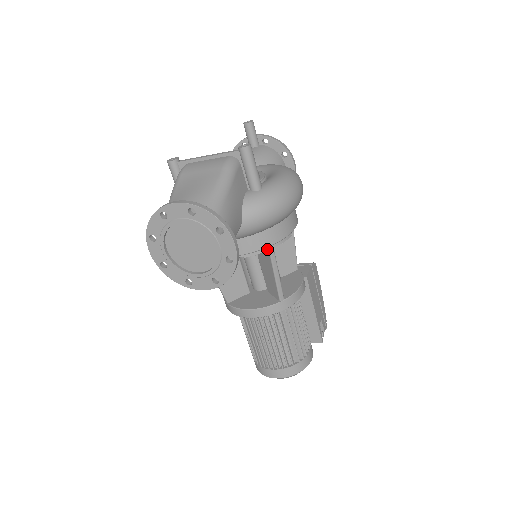
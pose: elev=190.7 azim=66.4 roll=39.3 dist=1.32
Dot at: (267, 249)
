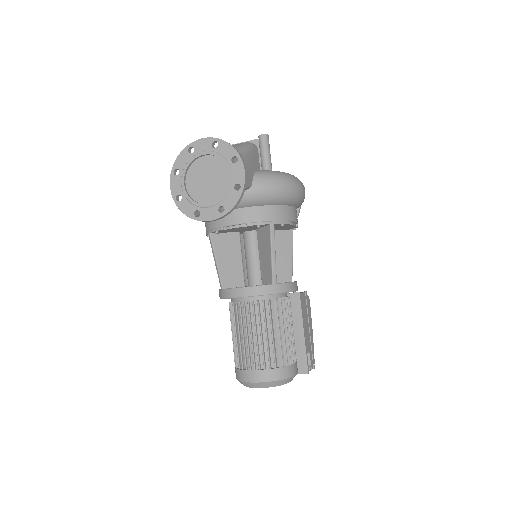
Dot at: (268, 223)
